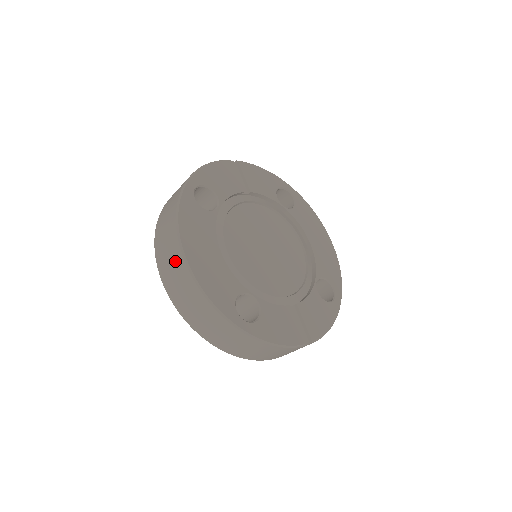
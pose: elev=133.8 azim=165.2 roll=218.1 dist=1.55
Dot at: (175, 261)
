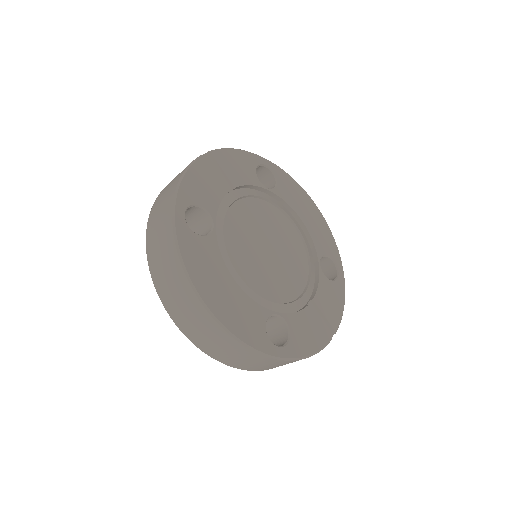
Dot at: (194, 311)
